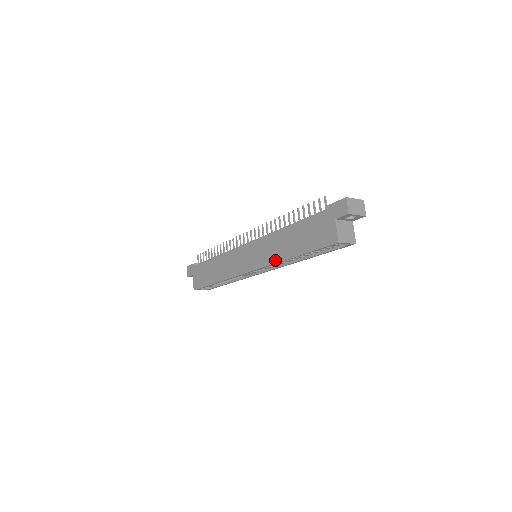
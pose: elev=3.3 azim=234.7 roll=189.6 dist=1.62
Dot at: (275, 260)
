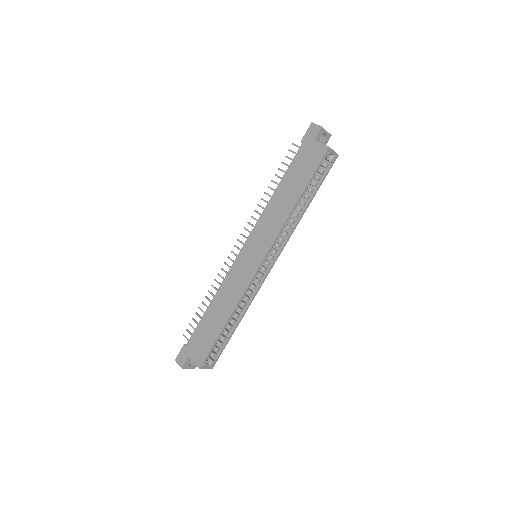
Dot at: (282, 222)
